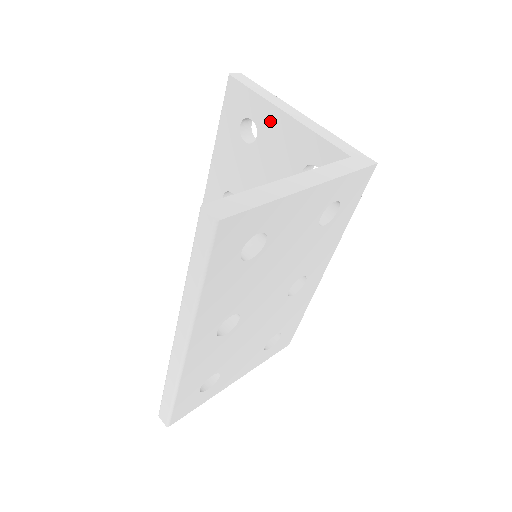
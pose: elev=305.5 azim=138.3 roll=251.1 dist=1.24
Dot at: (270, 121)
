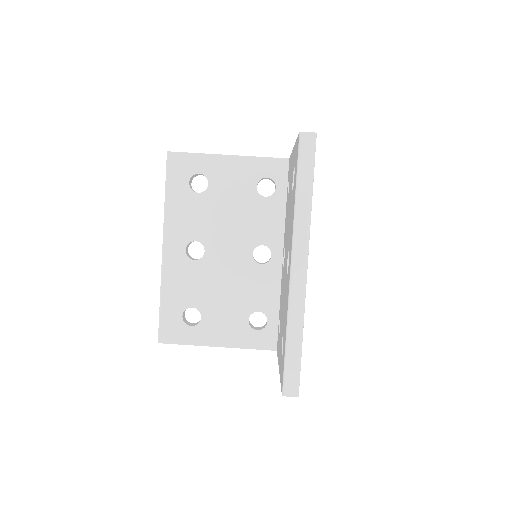
Dot at: (217, 166)
